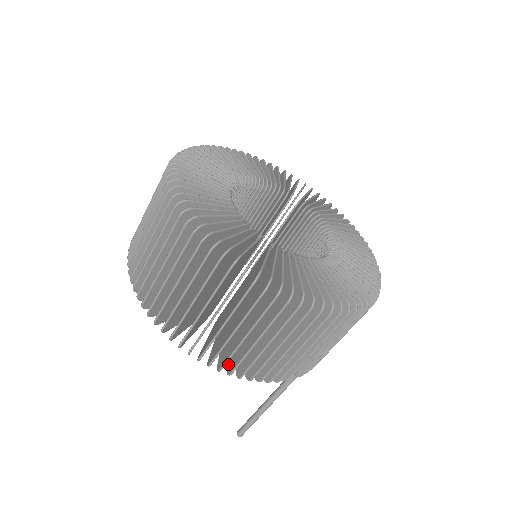
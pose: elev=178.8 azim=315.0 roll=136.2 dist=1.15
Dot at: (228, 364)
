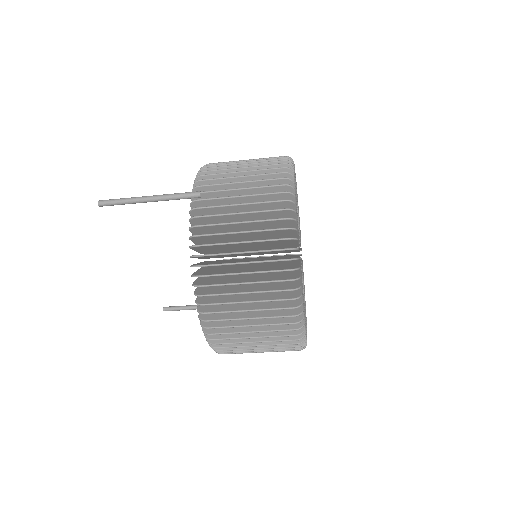
Dot at: occluded
